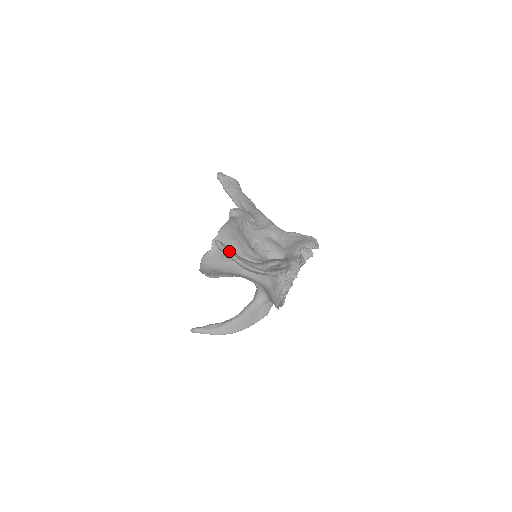
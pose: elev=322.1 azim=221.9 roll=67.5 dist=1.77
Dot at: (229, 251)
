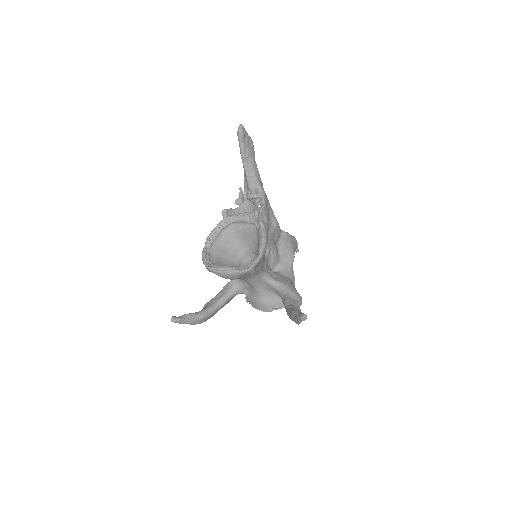
Dot at: occluded
